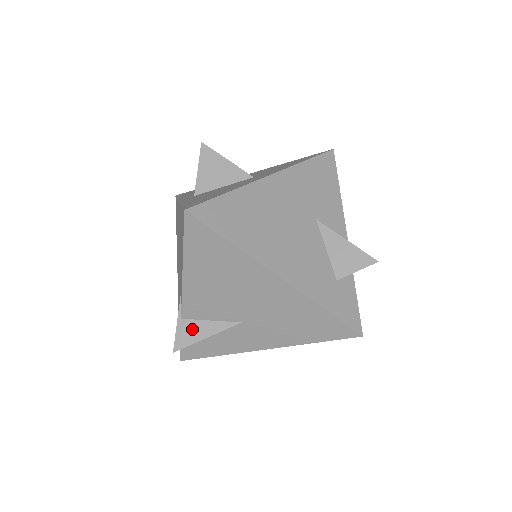
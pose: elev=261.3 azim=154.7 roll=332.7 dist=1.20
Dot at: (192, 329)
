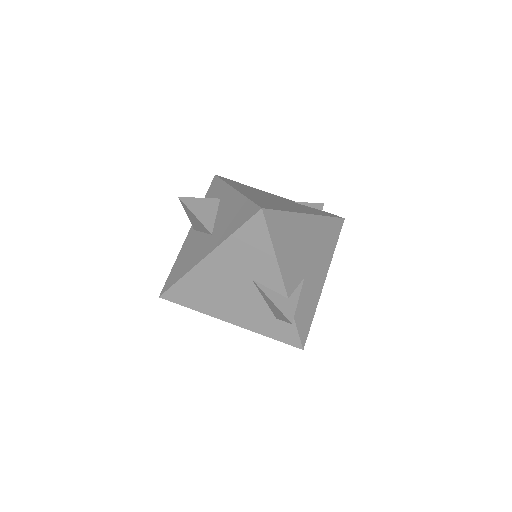
Dot at: occluded
